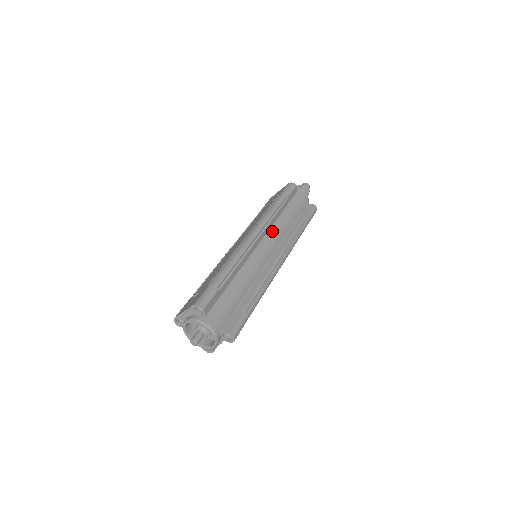
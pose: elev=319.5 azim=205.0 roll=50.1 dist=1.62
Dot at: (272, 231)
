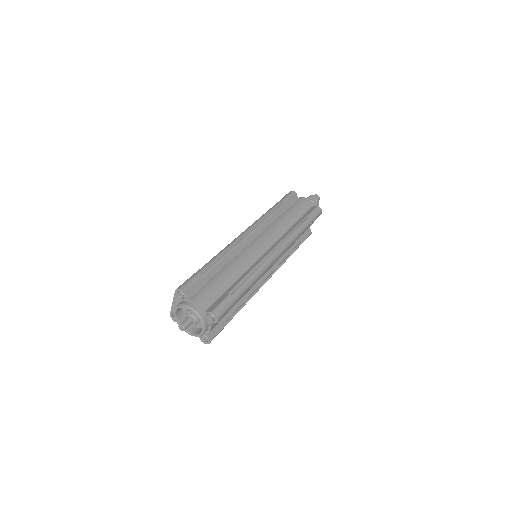
Dot at: (268, 230)
